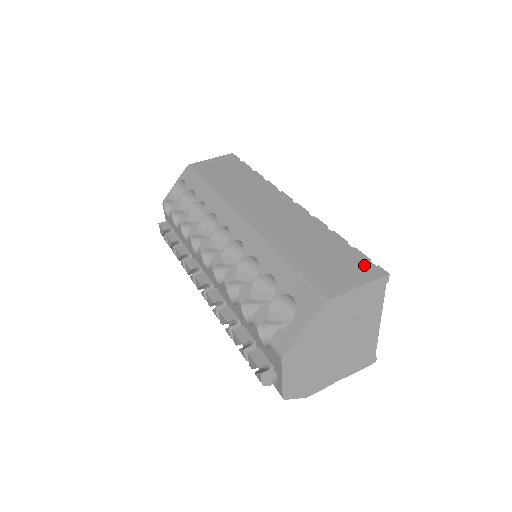
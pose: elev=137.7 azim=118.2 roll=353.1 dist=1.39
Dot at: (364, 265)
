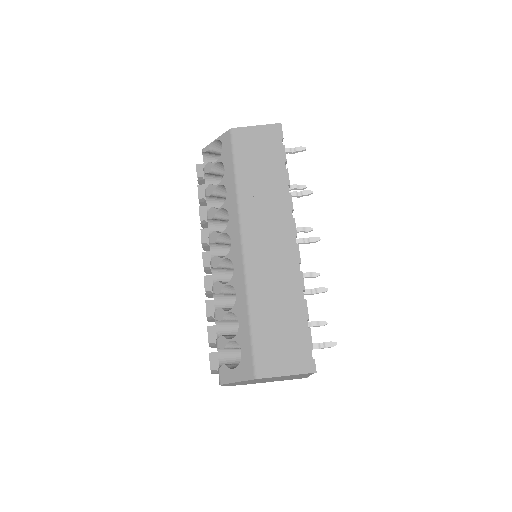
Dot at: (304, 354)
